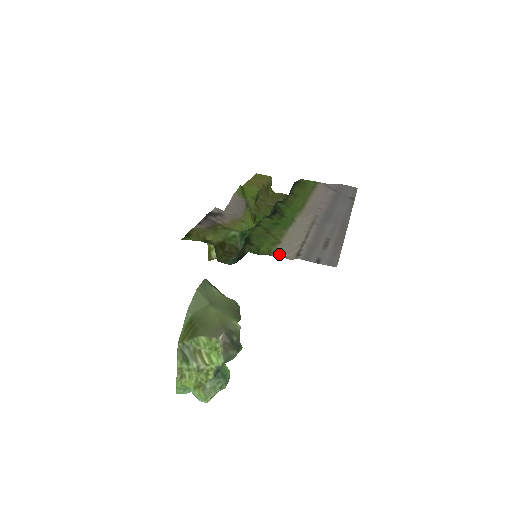
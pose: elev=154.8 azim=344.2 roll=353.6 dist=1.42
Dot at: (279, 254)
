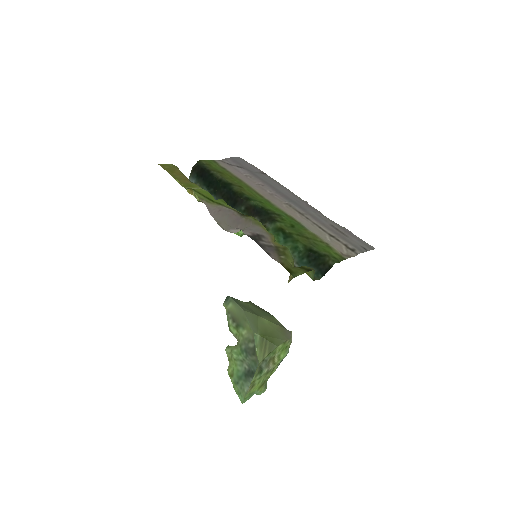
Dot at: (343, 255)
